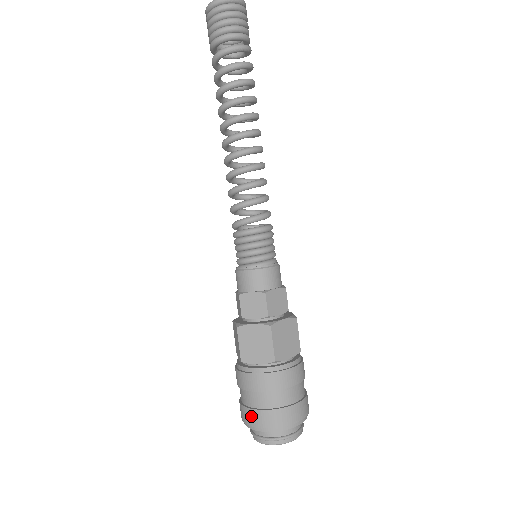
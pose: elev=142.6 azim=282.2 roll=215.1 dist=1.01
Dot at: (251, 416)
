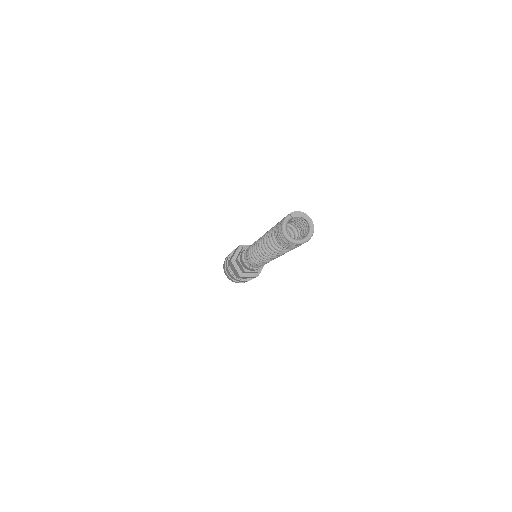
Dot at: (235, 282)
